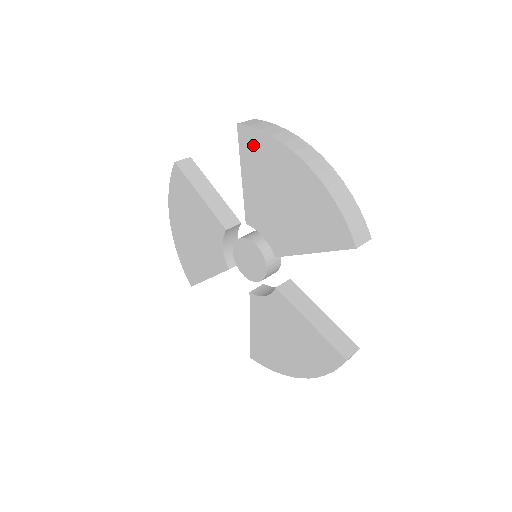
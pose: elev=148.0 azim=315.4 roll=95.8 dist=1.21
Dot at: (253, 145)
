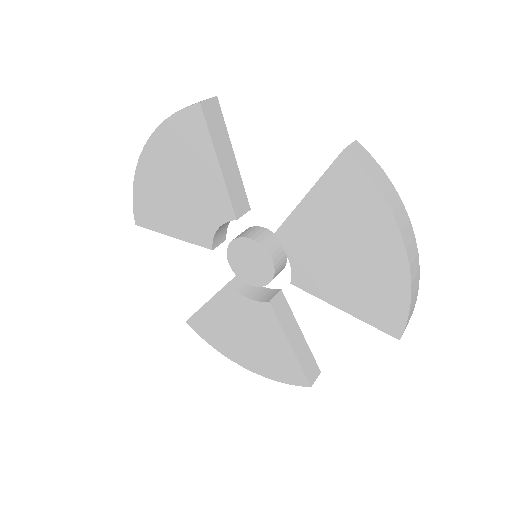
Dot at: (349, 186)
